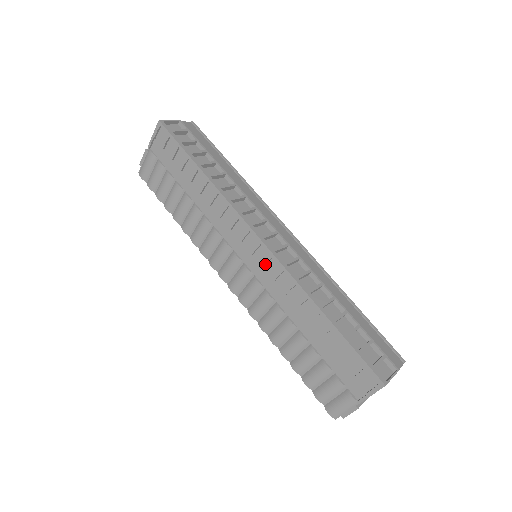
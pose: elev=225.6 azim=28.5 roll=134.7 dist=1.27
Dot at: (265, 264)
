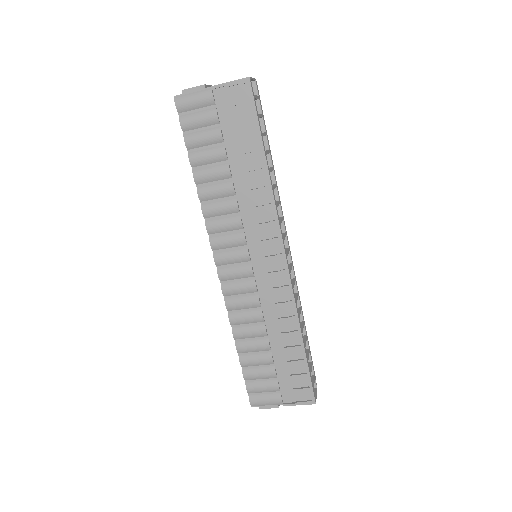
Dot at: (275, 279)
